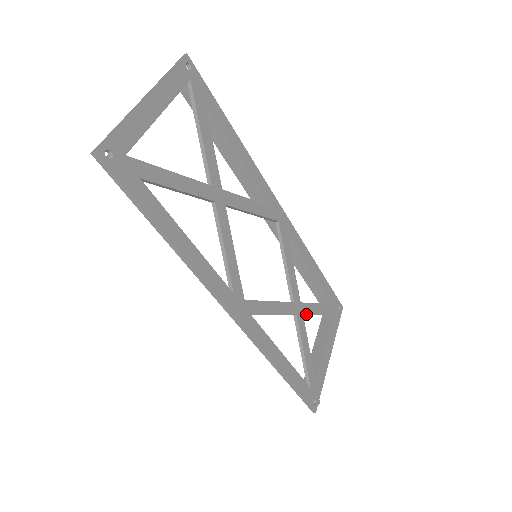
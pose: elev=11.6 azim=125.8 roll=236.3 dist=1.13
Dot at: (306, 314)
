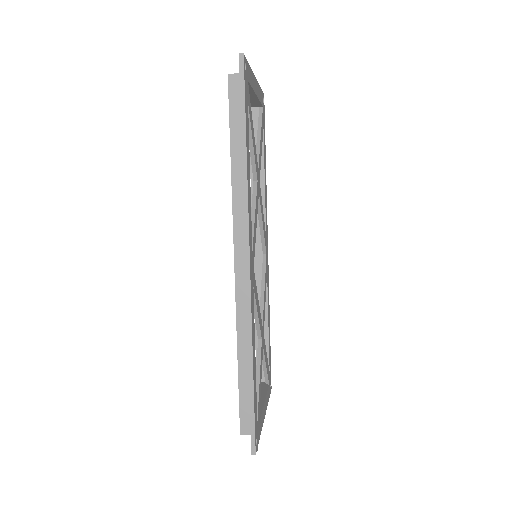
Dot at: (263, 350)
